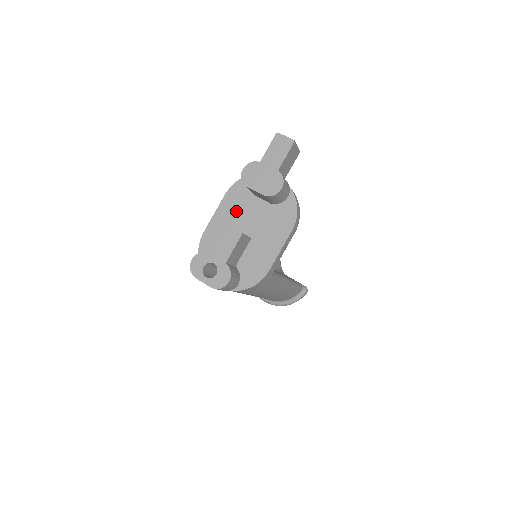
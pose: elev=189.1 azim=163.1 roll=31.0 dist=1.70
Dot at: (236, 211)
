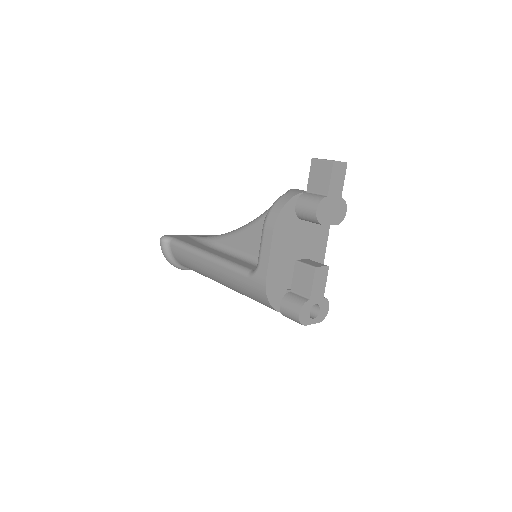
Dot at: (287, 242)
